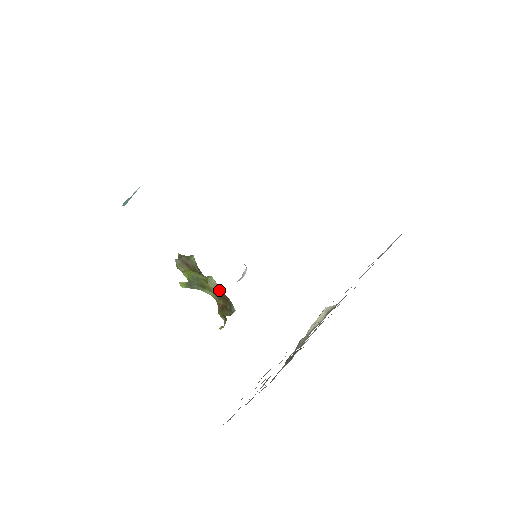
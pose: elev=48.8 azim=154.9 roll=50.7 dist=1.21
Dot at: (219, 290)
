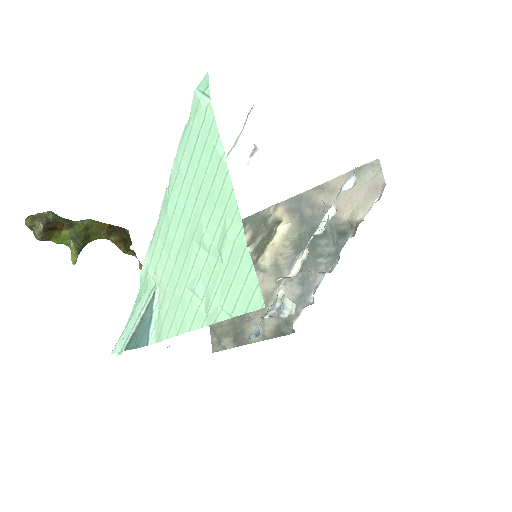
Dot at: (105, 227)
